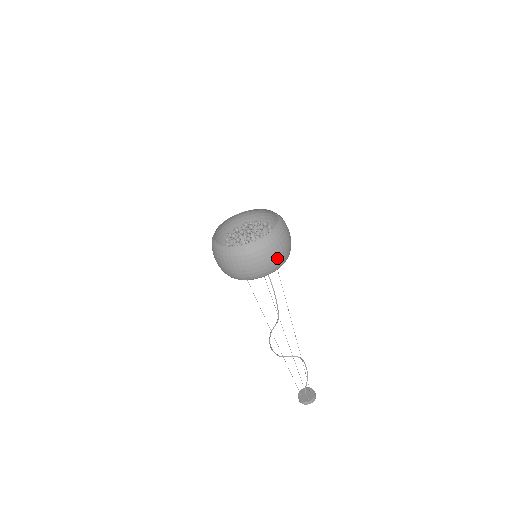
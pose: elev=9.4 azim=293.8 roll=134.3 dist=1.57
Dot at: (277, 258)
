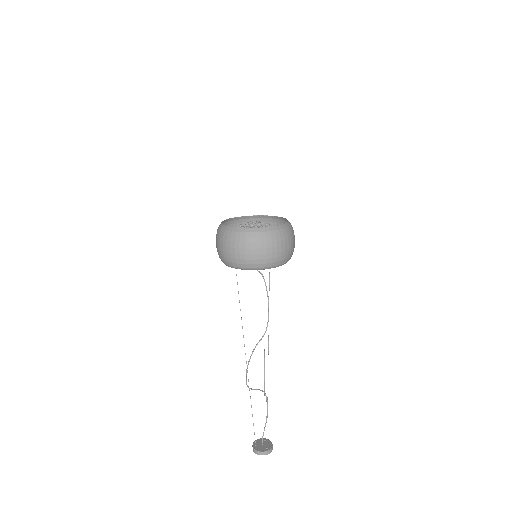
Dot at: (291, 248)
